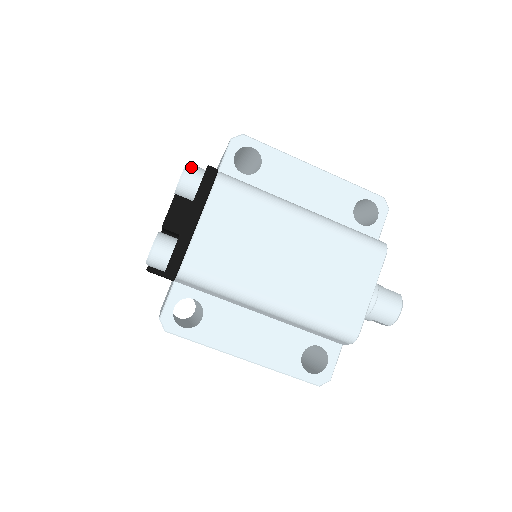
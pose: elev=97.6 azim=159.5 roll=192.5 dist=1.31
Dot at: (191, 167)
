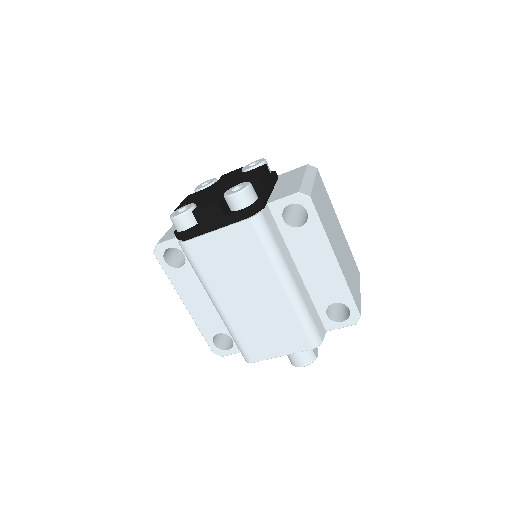
Dot at: (245, 193)
